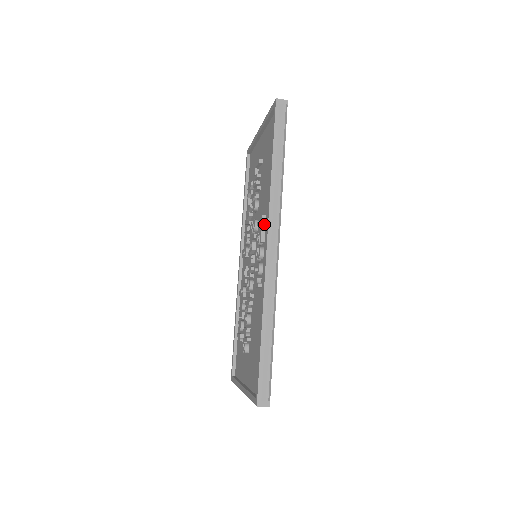
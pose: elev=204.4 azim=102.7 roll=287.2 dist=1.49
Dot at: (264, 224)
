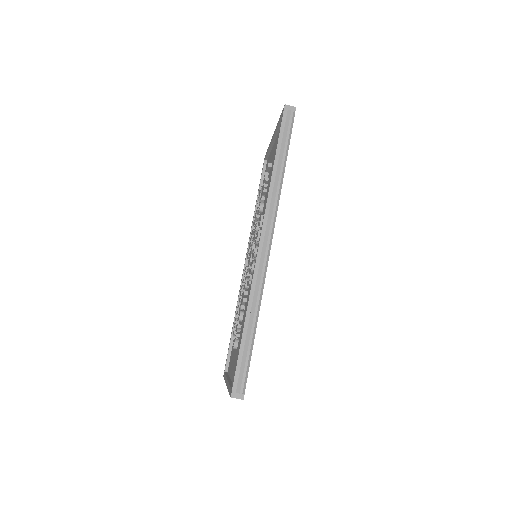
Dot at: occluded
